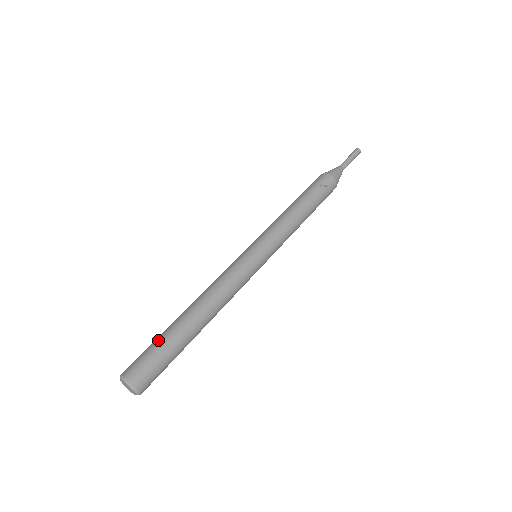
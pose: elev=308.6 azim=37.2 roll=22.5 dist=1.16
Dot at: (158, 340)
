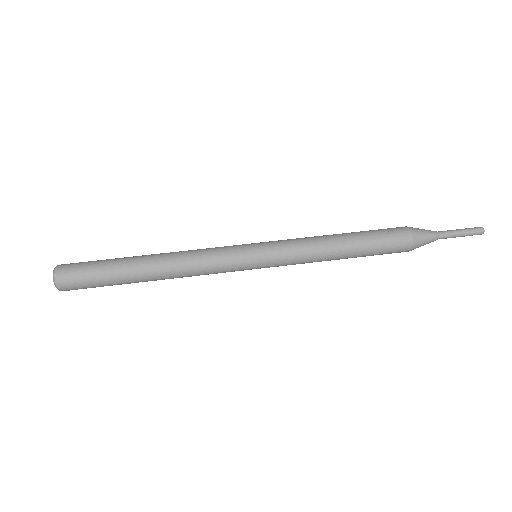
Dot at: (107, 259)
